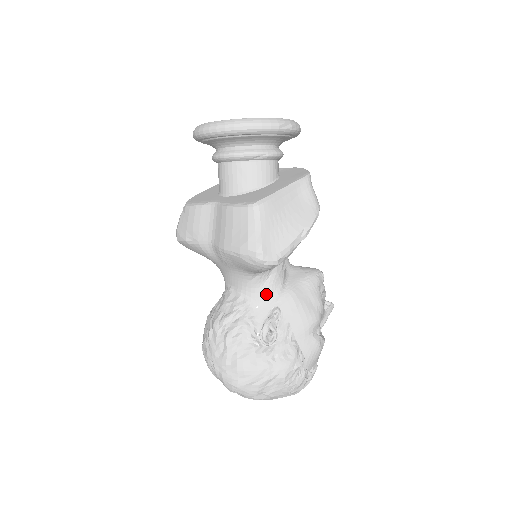
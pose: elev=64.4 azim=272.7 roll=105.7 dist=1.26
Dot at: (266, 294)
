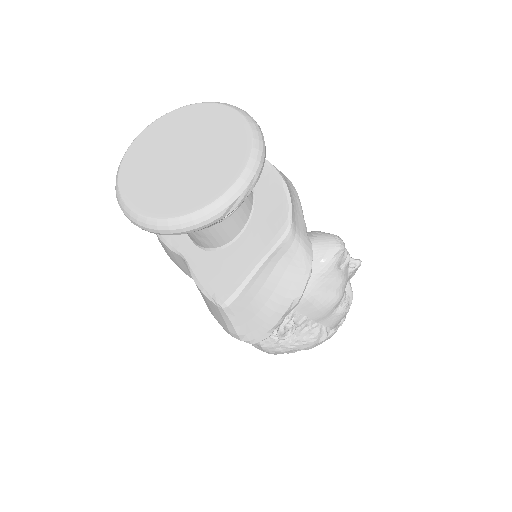
Dot at: occluded
